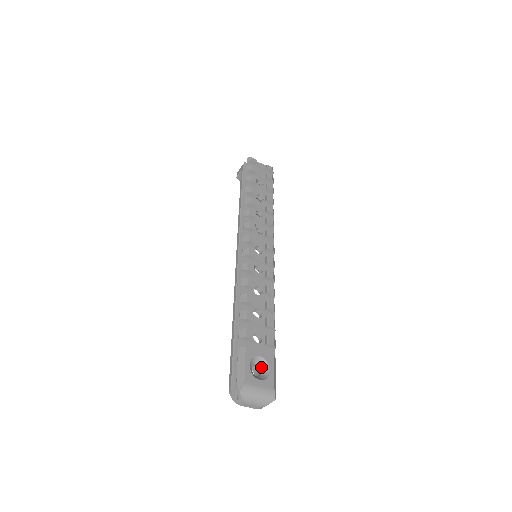
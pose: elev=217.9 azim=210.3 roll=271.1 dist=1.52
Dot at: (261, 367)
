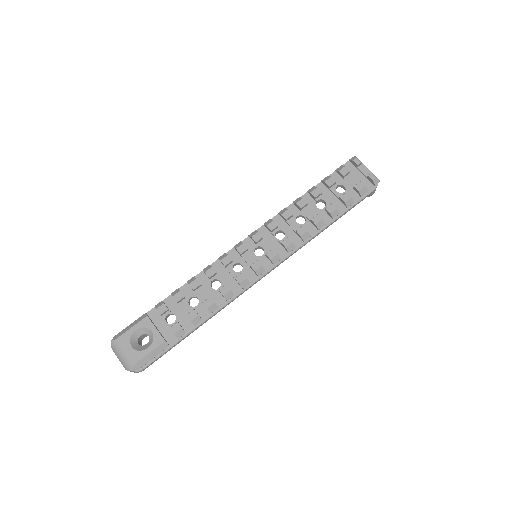
Dot at: (149, 341)
